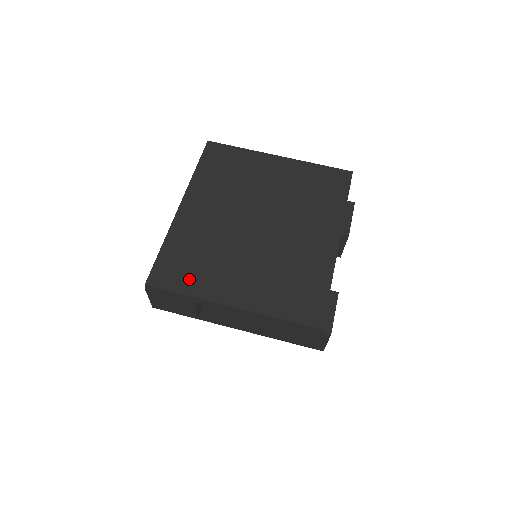
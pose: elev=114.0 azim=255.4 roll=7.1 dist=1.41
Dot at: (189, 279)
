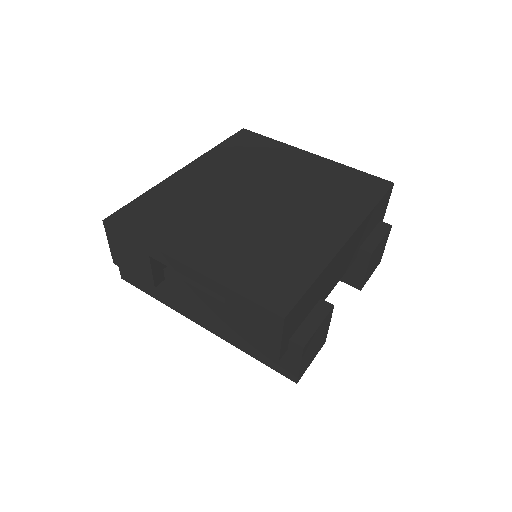
Dot at: (152, 227)
